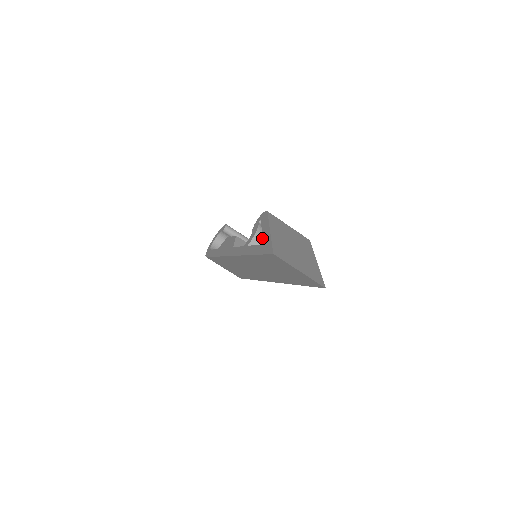
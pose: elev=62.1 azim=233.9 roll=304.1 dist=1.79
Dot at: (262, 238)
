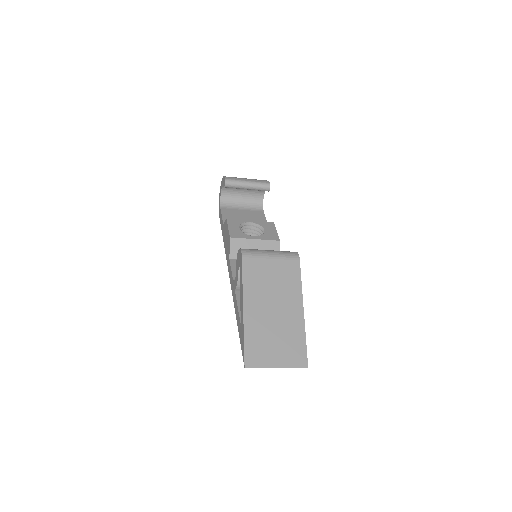
Dot at: occluded
